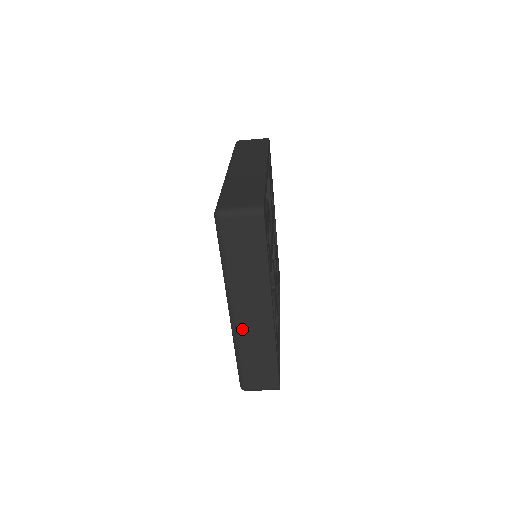
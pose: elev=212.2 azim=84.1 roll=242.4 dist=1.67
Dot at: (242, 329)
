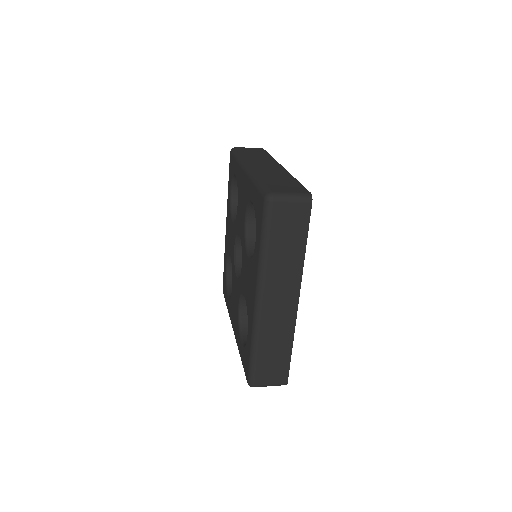
Dot at: (266, 319)
